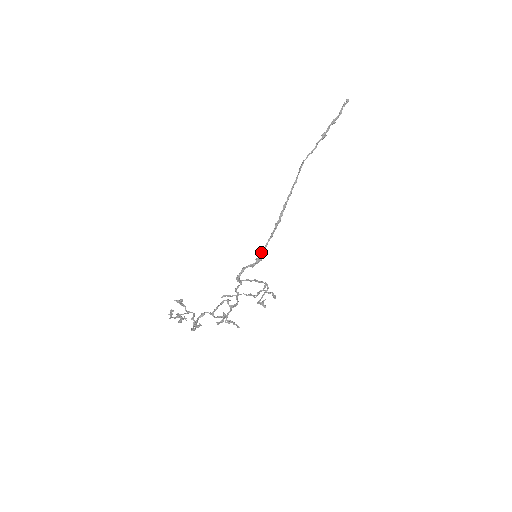
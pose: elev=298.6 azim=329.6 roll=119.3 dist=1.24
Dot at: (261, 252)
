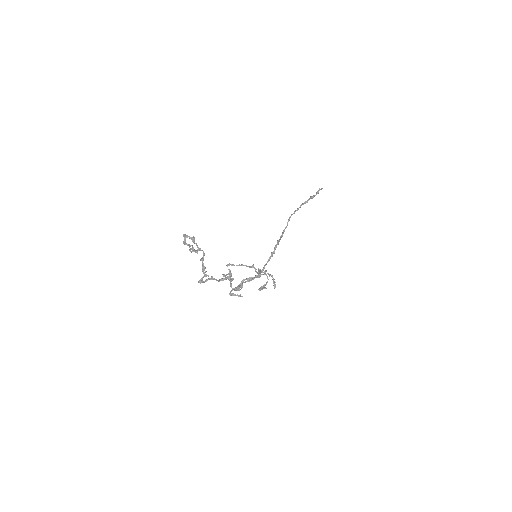
Dot at: (259, 272)
